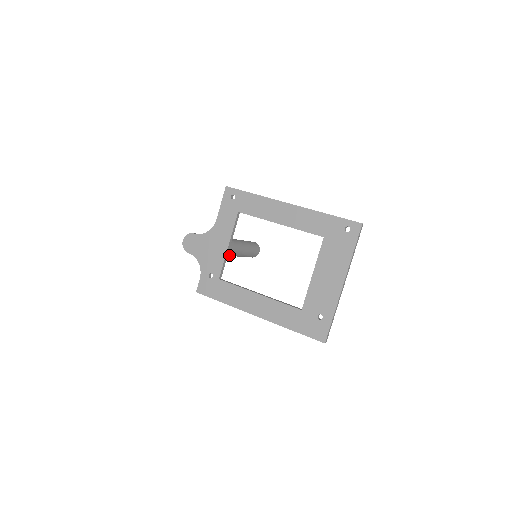
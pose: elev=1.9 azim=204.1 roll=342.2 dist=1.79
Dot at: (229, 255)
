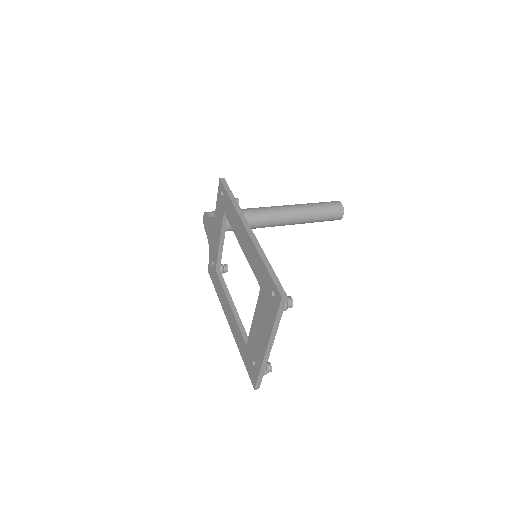
Dot at: occluded
